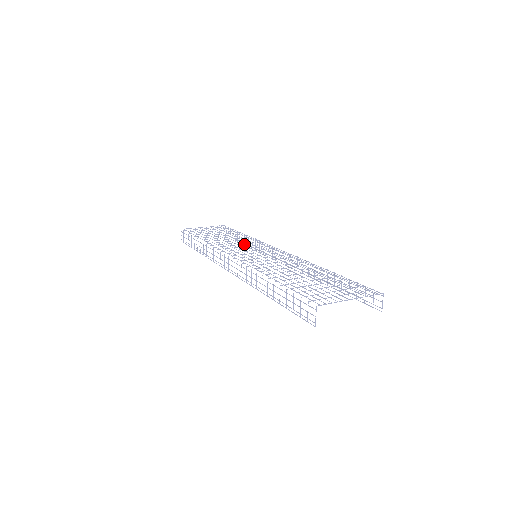
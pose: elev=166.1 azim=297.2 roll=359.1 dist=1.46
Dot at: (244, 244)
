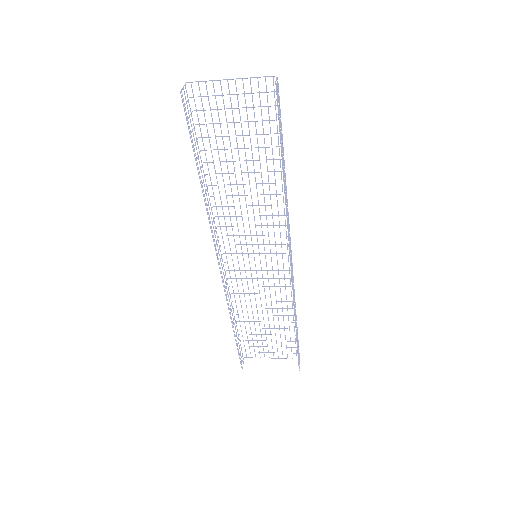
Dot at: (296, 333)
